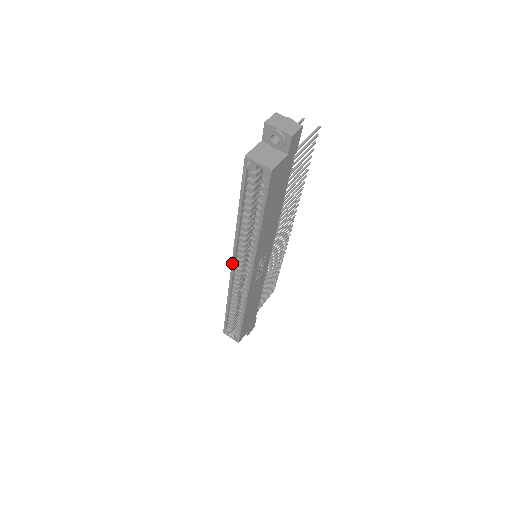
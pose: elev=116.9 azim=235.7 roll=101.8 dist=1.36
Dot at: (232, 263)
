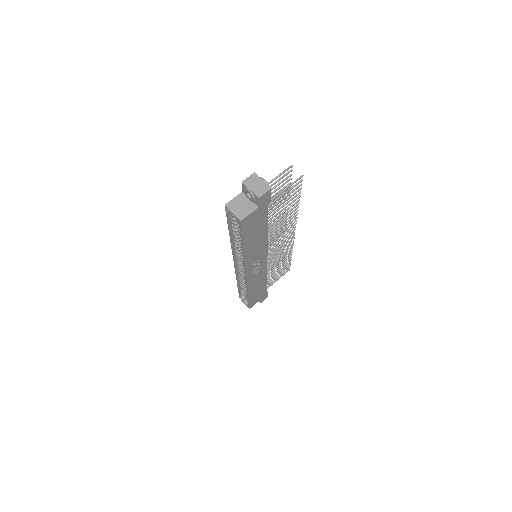
Dot at: (234, 260)
